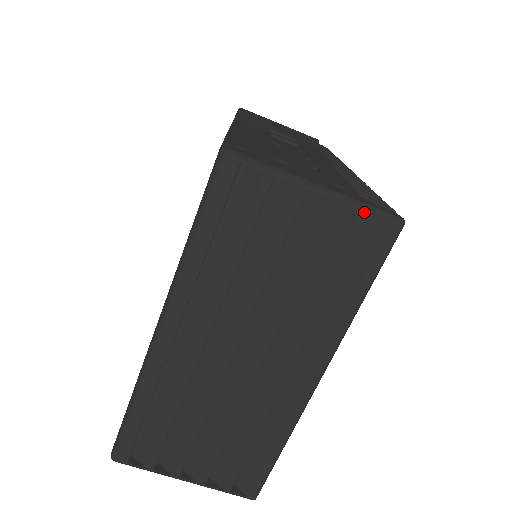
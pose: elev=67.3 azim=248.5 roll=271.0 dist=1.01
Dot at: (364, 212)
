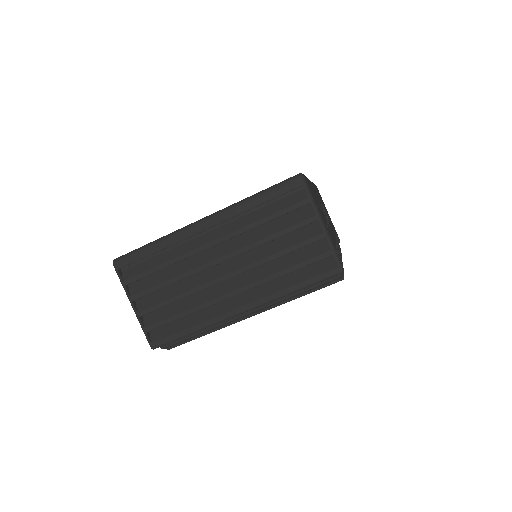
Dot at: (331, 251)
